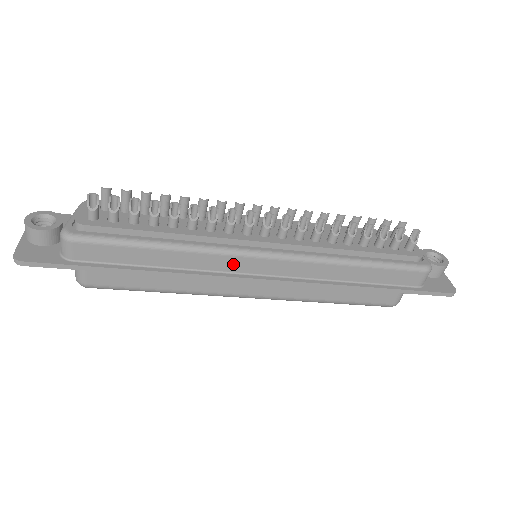
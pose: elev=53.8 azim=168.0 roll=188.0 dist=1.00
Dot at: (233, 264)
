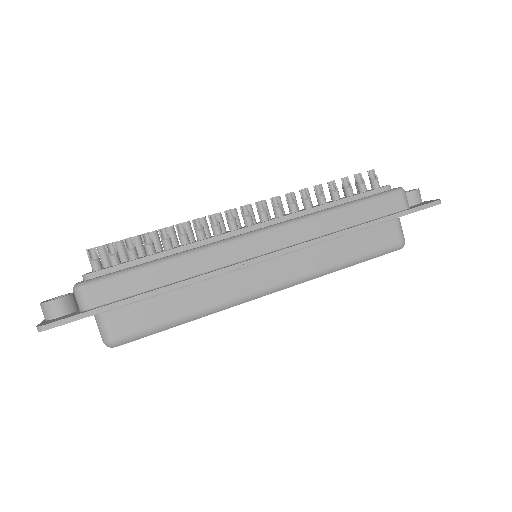
Dot at: (234, 253)
